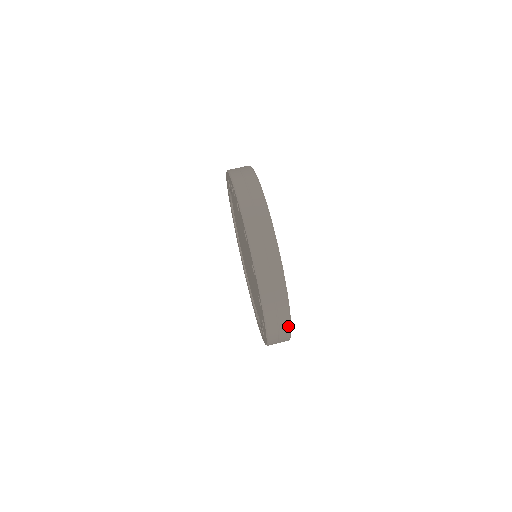
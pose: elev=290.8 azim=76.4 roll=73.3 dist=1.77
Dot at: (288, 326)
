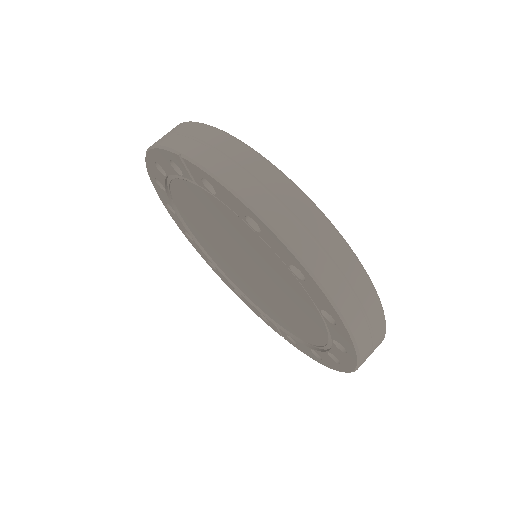
Dot at: (383, 329)
